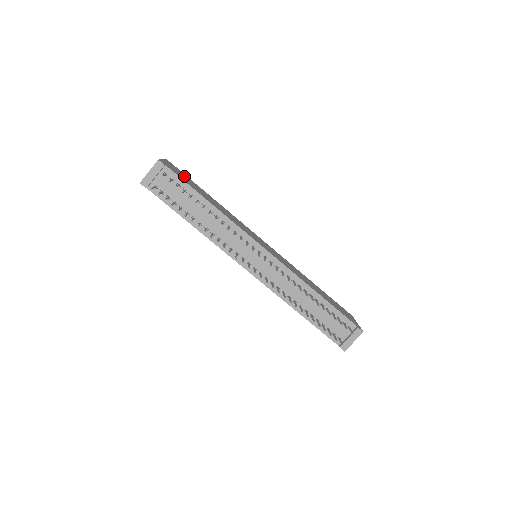
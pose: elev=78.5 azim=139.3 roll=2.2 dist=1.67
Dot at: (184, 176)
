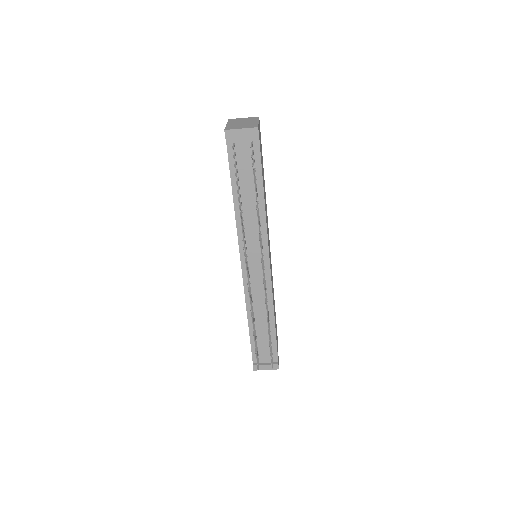
Dot at: (261, 148)
